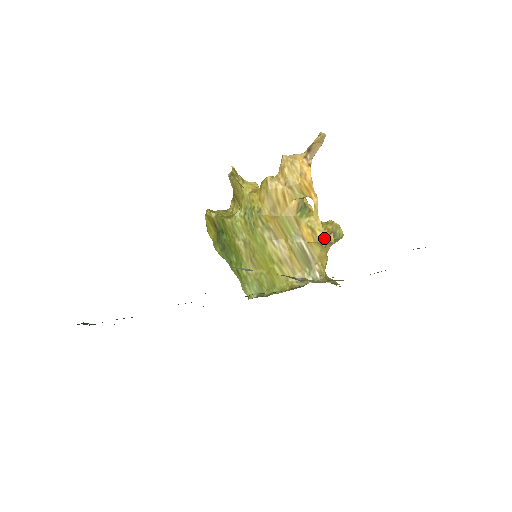
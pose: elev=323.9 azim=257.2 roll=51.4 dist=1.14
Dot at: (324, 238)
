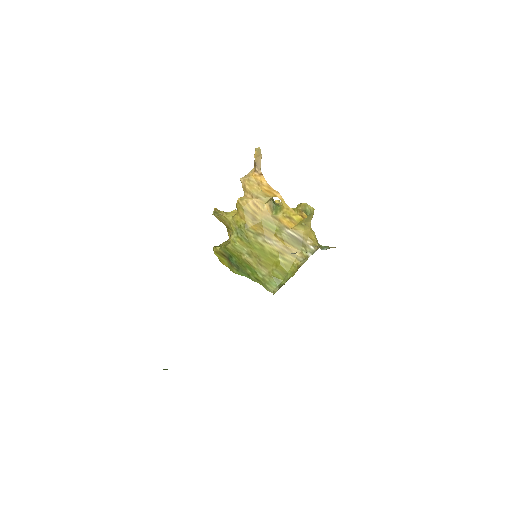
Dot at: (300, 218)
